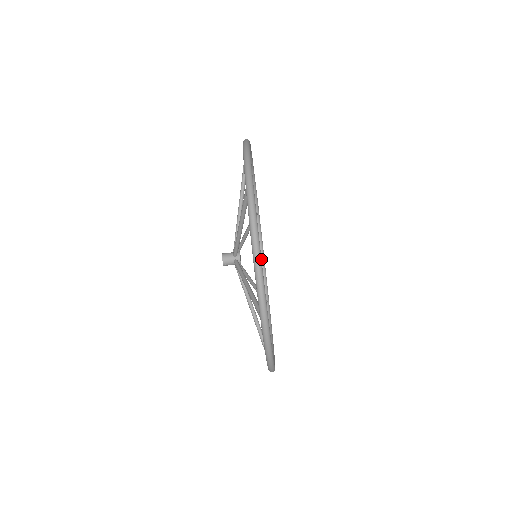
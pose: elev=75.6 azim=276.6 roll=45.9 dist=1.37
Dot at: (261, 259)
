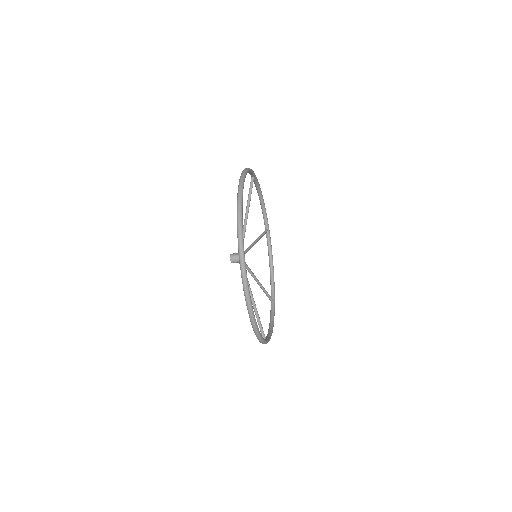
Dot at: (243, 245)
